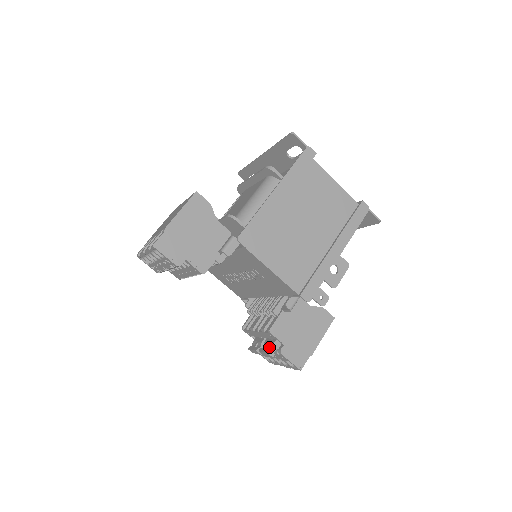
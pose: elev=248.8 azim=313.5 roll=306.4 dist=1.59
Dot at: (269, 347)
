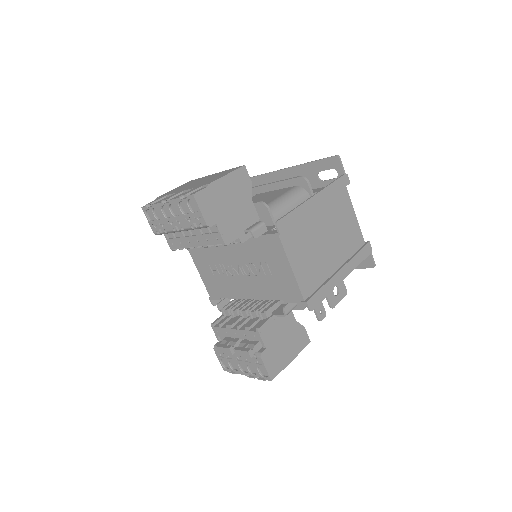
Dot at: (249, 347)
